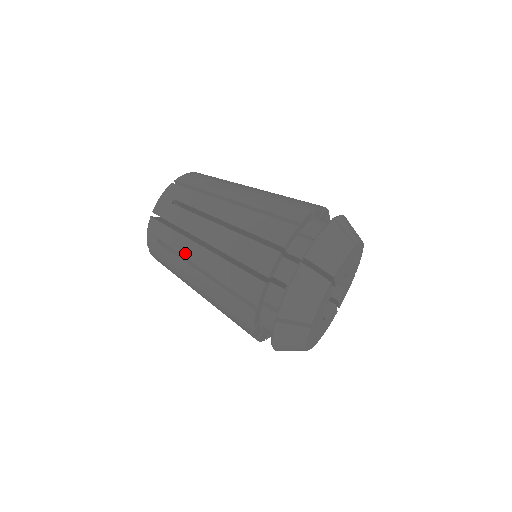
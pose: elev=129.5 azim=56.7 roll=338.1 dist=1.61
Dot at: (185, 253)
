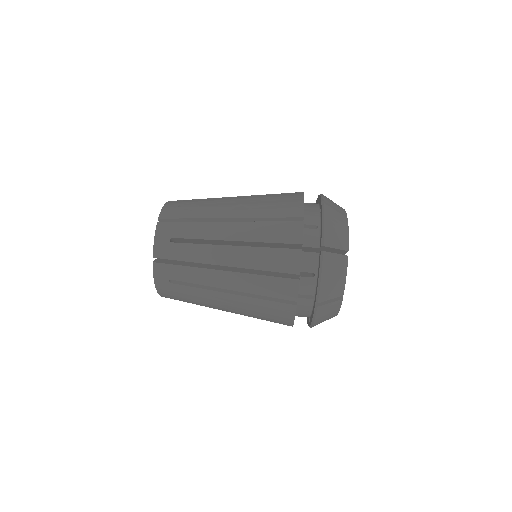
Dot at: (209, 235)
